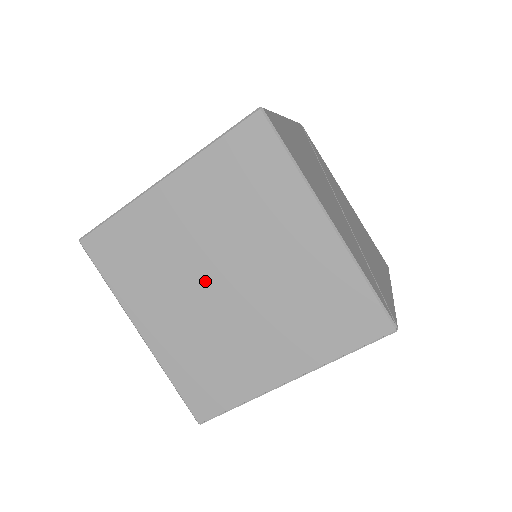
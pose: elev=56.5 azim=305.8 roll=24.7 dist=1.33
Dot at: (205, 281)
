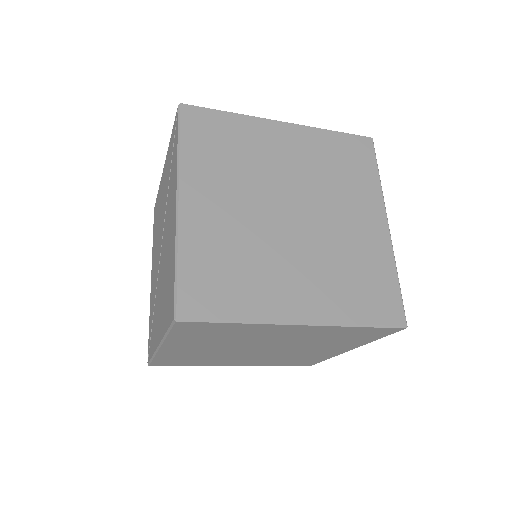
Dot at: (249, 347)
